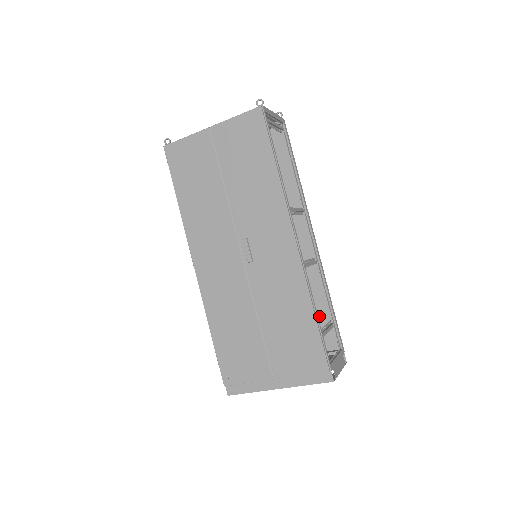
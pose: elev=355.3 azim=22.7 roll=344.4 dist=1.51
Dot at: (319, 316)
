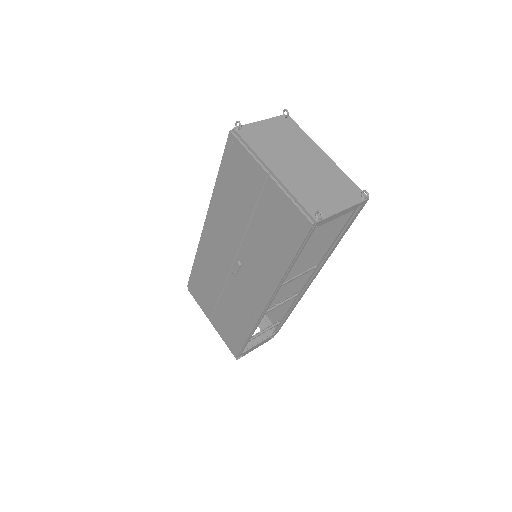
Dot at: (279, 306)
